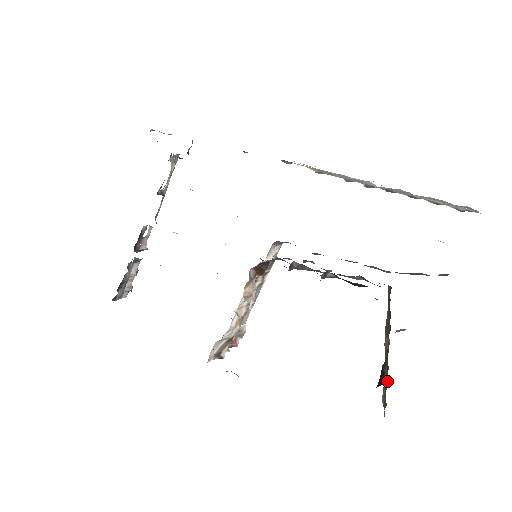
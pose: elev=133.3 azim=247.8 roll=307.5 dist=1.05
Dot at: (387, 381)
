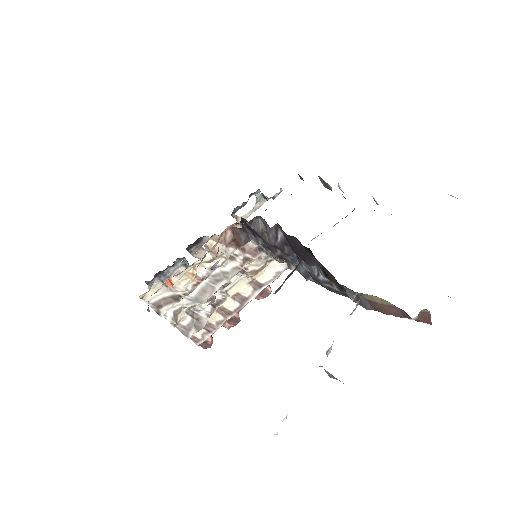
Dot at: occluded
